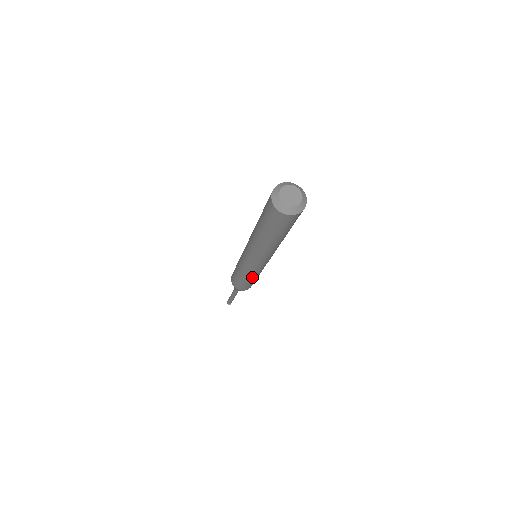
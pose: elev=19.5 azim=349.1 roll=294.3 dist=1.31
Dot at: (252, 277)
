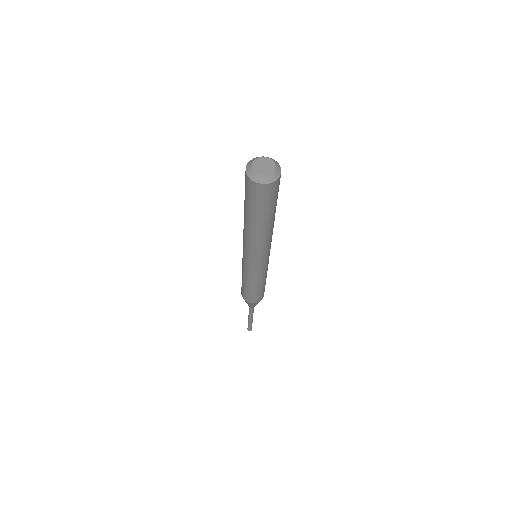
Dot at: (262, 280)
